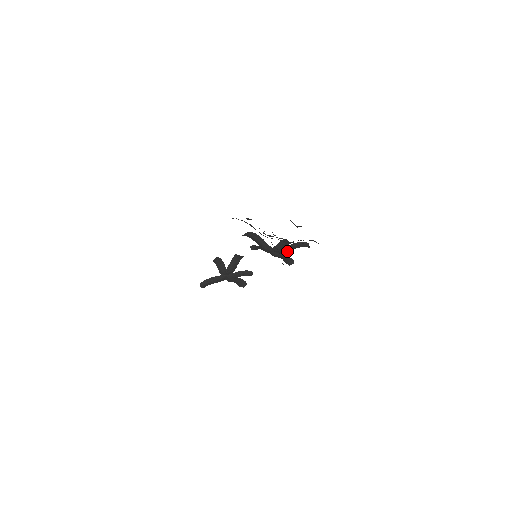
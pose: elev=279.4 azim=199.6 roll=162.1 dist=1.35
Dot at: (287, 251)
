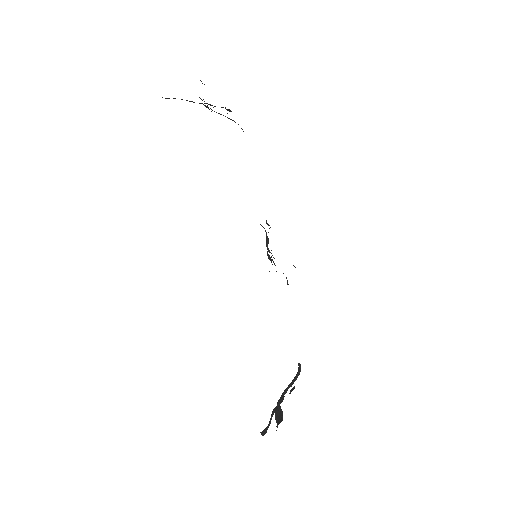
Dot at: occluded
